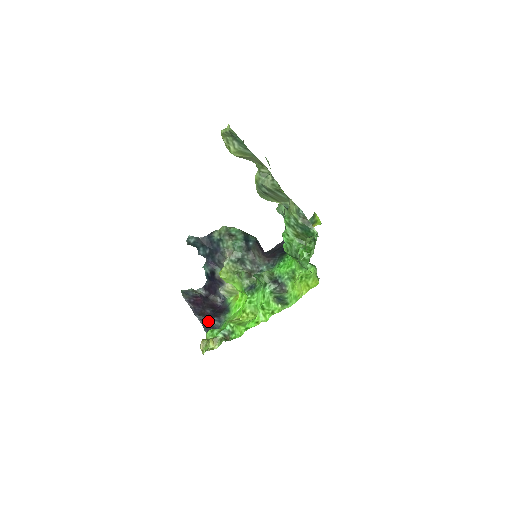
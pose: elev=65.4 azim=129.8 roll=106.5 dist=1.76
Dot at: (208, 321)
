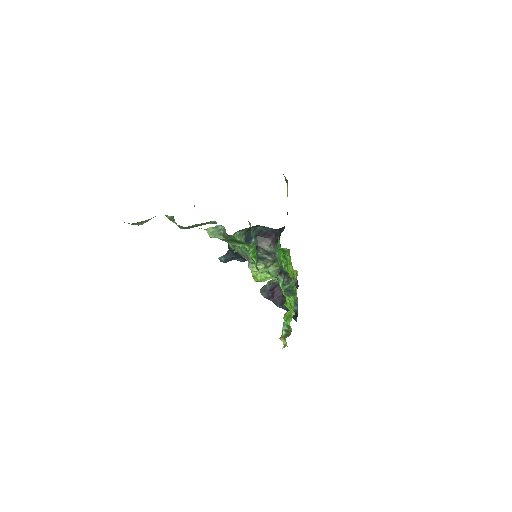
Dot at: occluded
